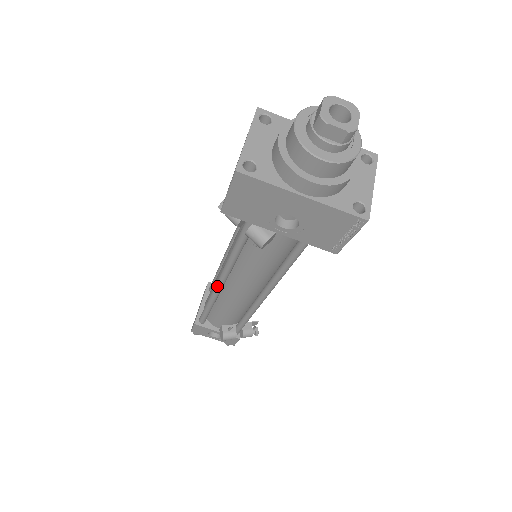
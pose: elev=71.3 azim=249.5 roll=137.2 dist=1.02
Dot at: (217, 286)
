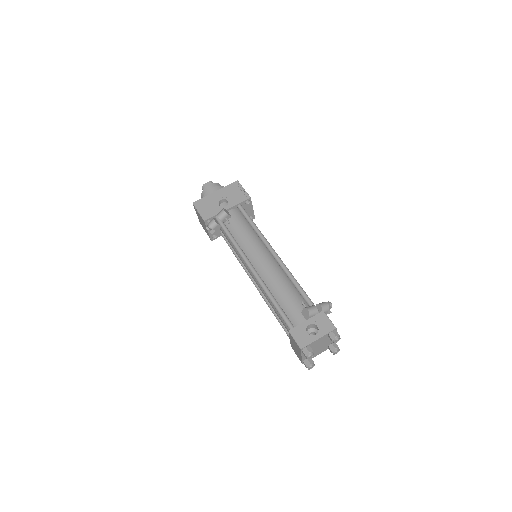
Dot at: (253, 272)
